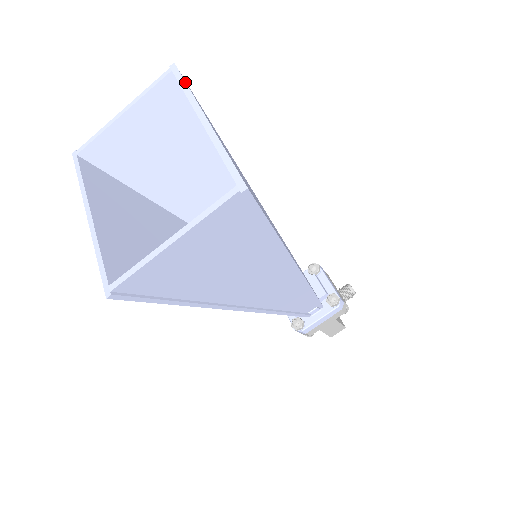
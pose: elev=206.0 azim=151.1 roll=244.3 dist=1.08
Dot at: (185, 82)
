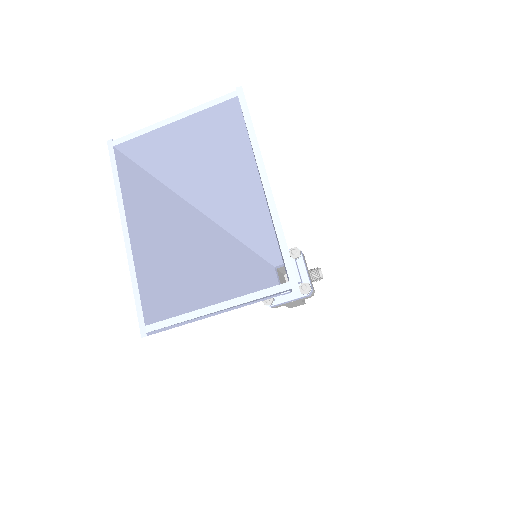
Dot at: (251, 122)
